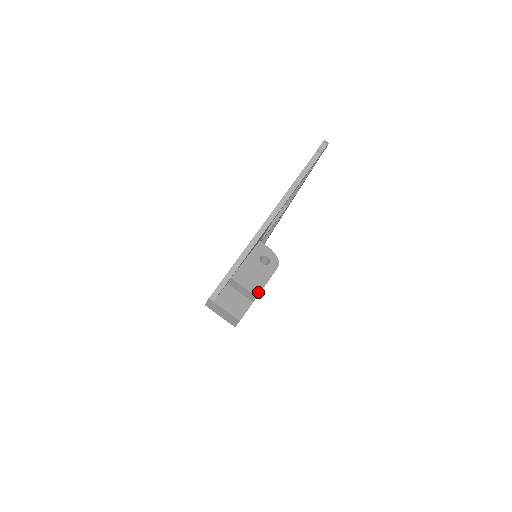
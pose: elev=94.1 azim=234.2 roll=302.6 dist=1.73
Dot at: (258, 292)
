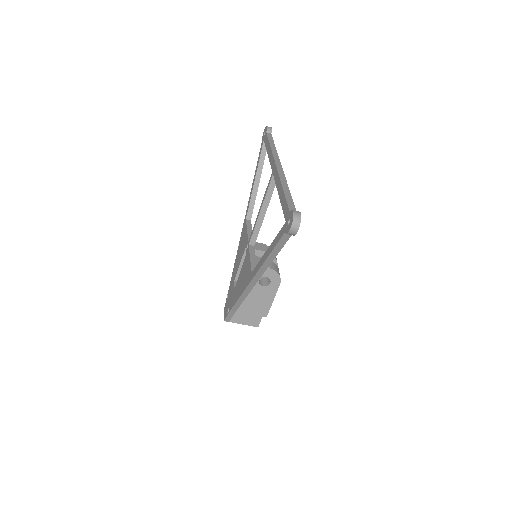
Dot at: (266, 313)
